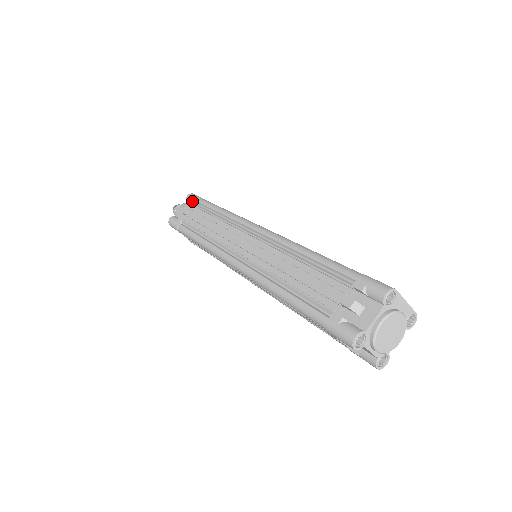
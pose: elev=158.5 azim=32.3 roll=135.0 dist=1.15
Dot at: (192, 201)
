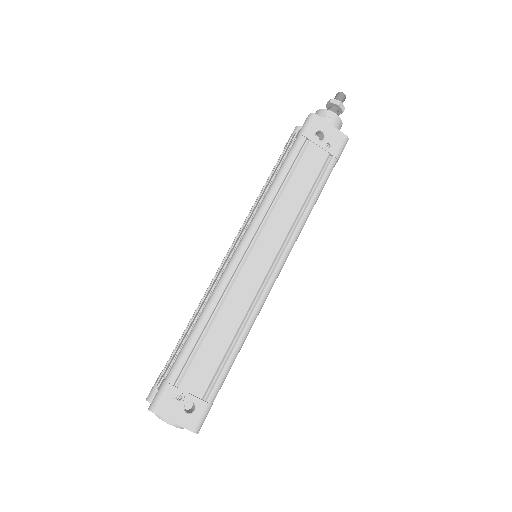
Dot at: (299, 130)
